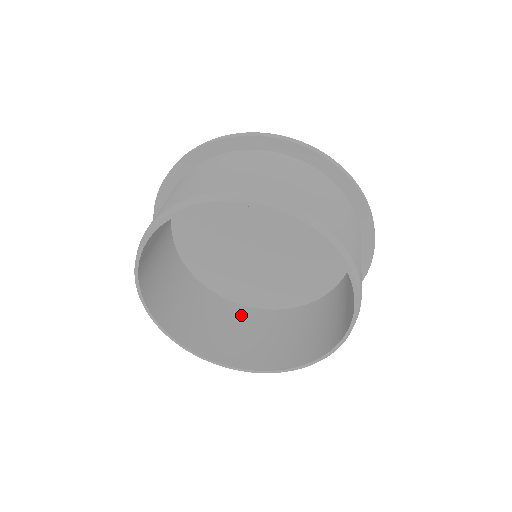
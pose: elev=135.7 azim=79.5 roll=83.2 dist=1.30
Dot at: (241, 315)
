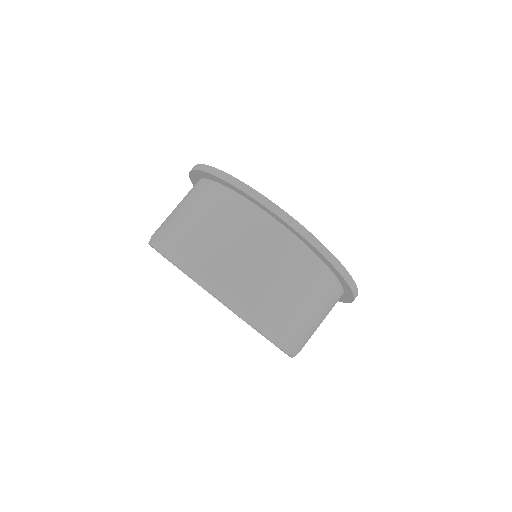
Dot at: occluded
